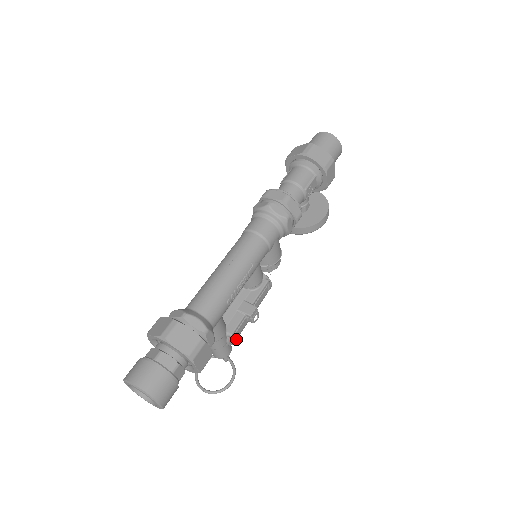
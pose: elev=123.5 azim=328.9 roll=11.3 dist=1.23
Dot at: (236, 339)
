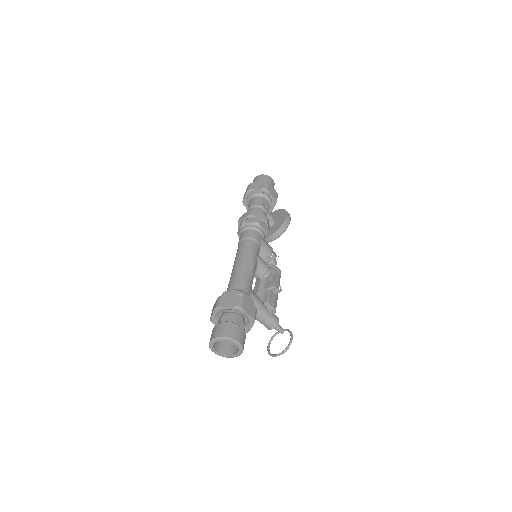
Dot at: (275, 307)
